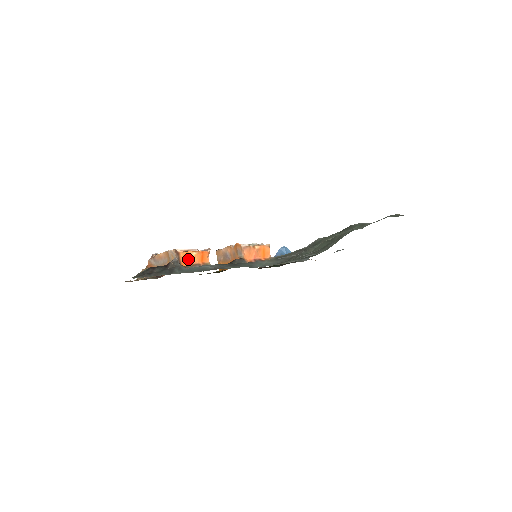
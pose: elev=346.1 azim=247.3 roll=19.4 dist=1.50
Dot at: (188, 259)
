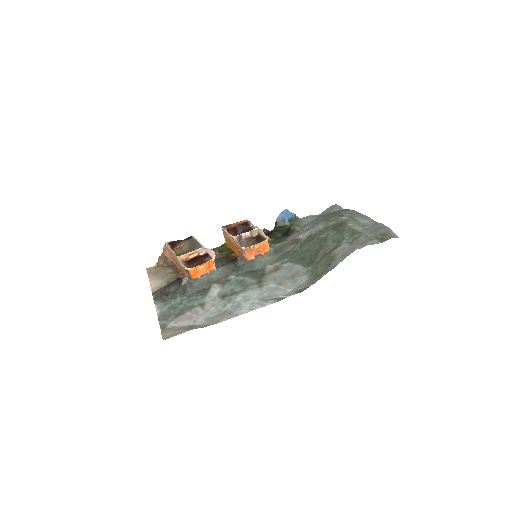
Dot at: (197, 272)
